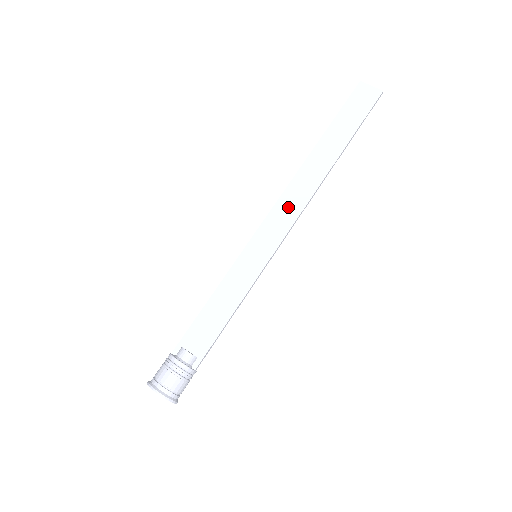
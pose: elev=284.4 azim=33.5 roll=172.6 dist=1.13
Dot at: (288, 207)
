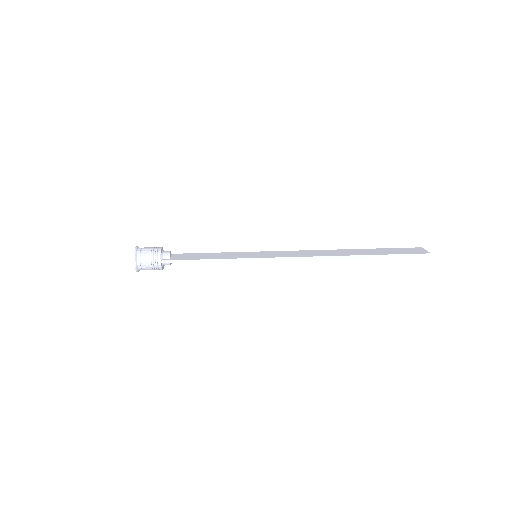
Dot at: (301, 253)
